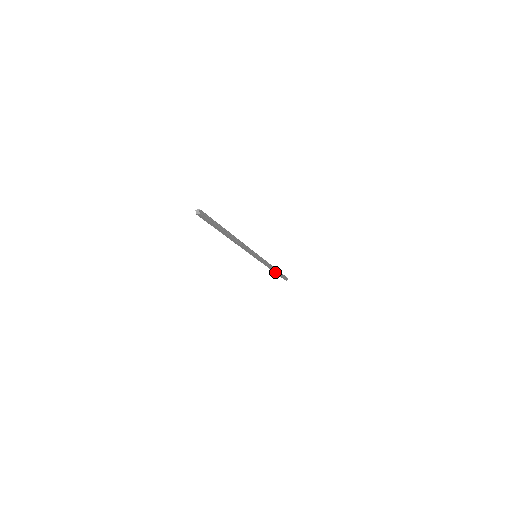
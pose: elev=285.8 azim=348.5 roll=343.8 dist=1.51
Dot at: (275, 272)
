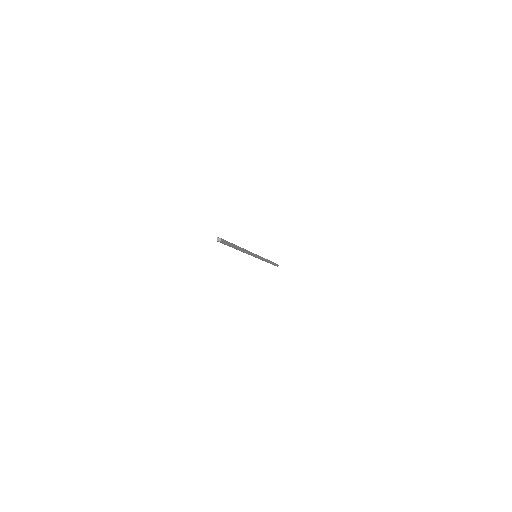
Dot at: (270, 263)
